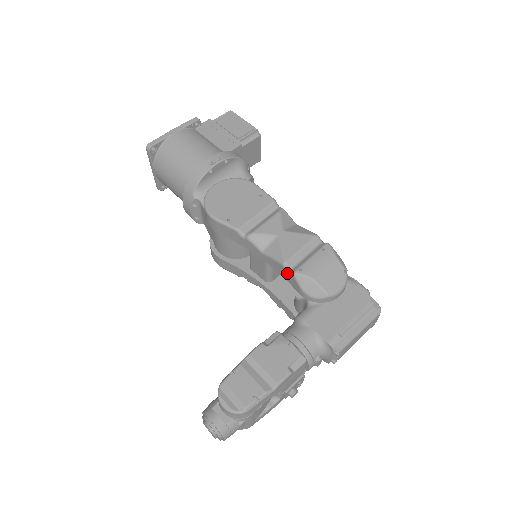
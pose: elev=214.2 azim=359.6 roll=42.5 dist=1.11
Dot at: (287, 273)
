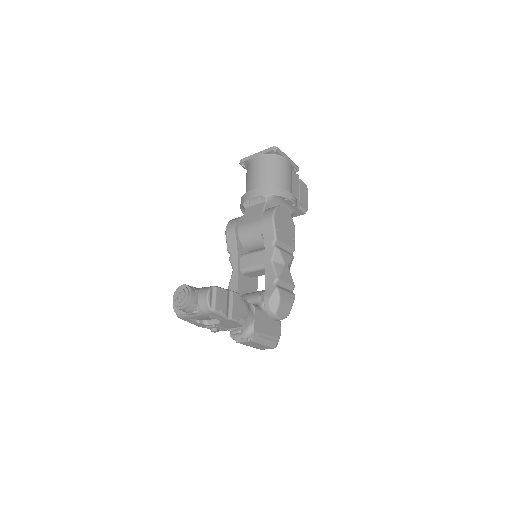
Dot at: (273, 283)
